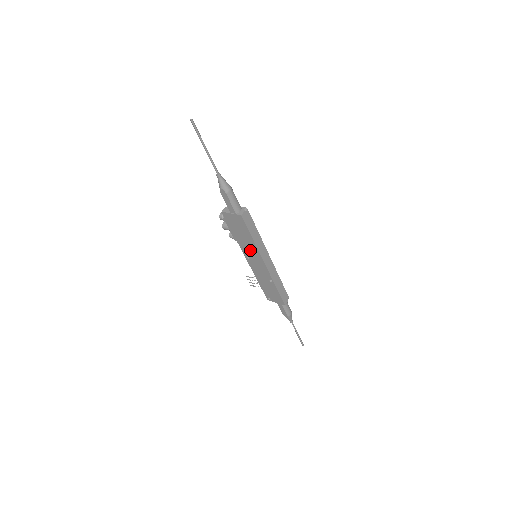
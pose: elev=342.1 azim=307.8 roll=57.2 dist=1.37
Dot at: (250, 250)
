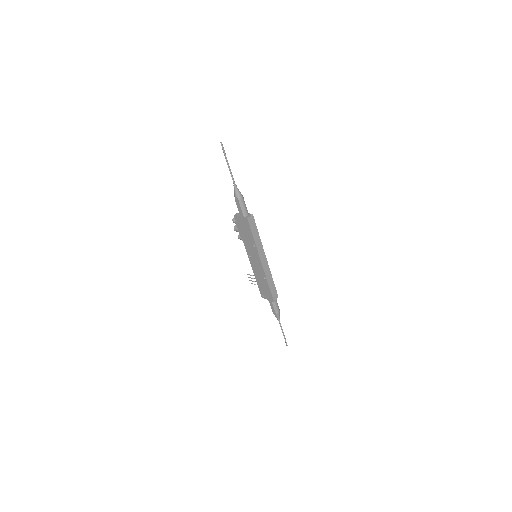
Dot at: (252, 249)
